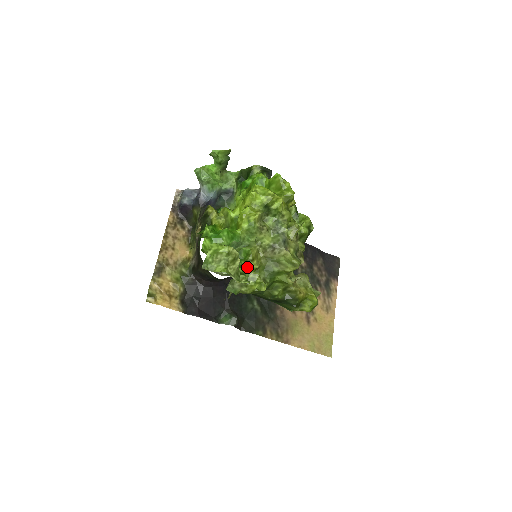
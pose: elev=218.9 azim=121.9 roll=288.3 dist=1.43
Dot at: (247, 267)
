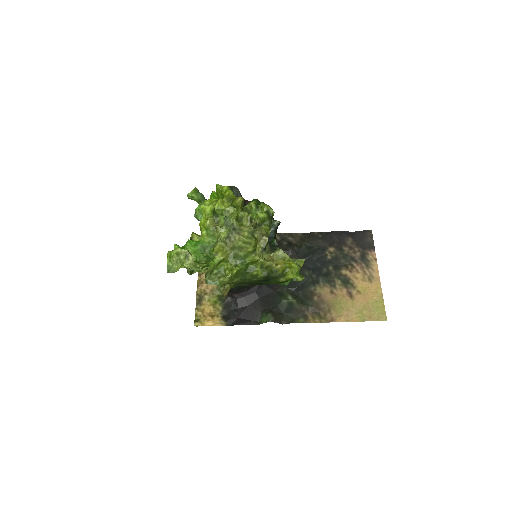
Dot at: (214, 261)
